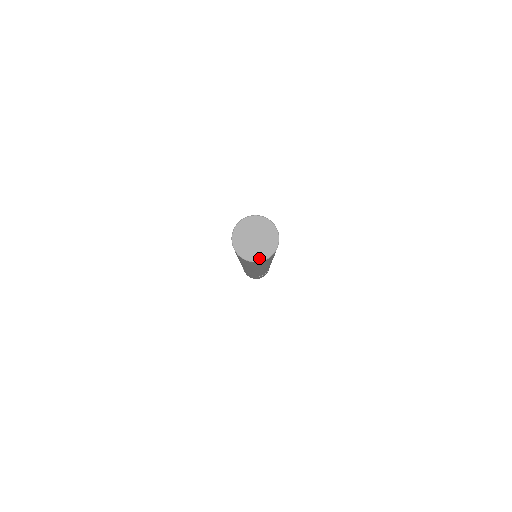
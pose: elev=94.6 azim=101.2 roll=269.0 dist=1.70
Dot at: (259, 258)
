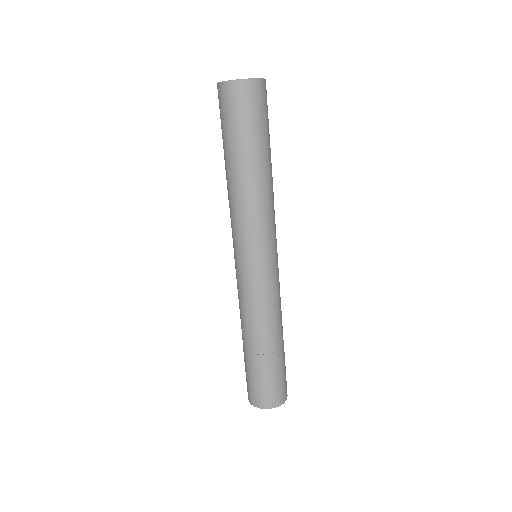
Dot at: (246, 79)
